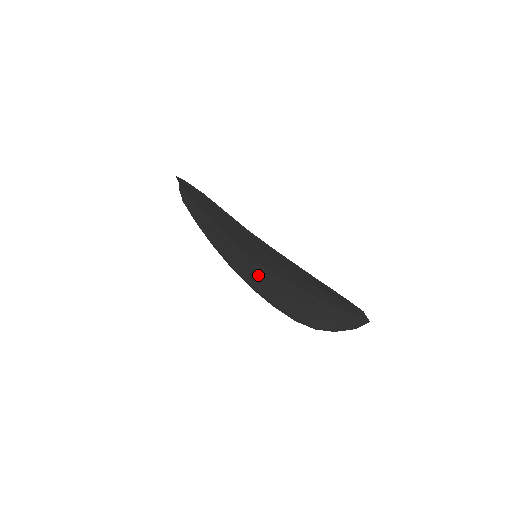
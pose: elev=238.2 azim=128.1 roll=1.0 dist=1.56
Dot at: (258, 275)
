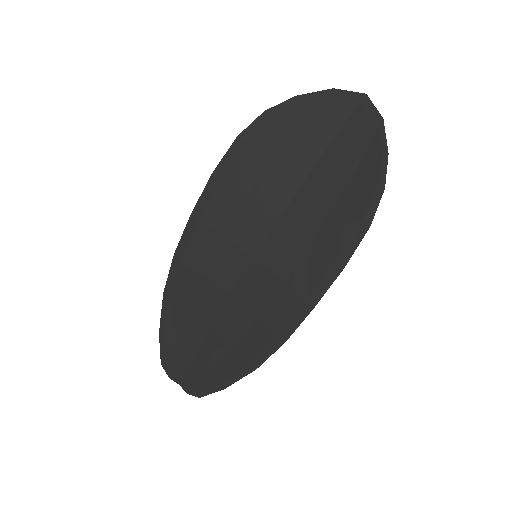
Dot at: (284, 267)
